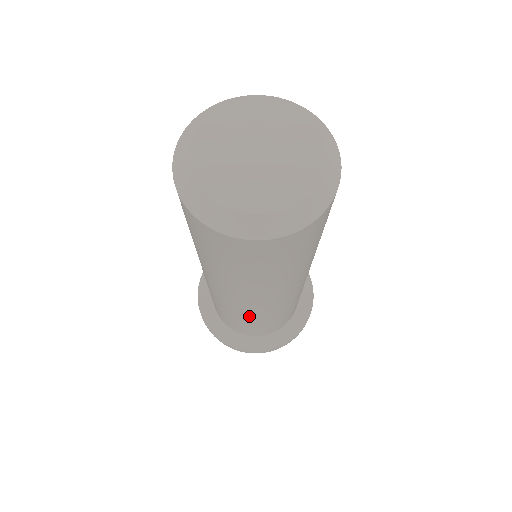
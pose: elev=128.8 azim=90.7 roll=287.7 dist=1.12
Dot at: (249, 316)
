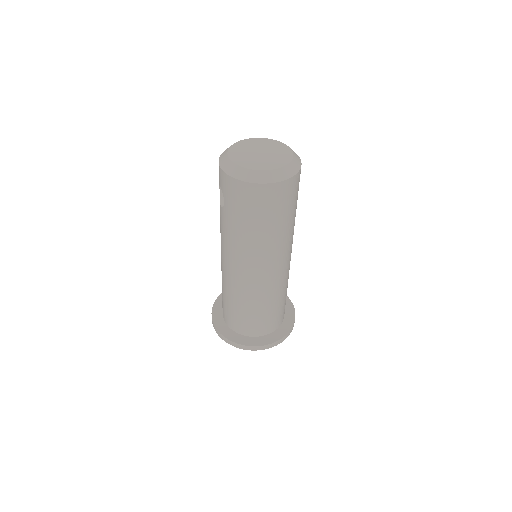
Dot at: (260, 295)
